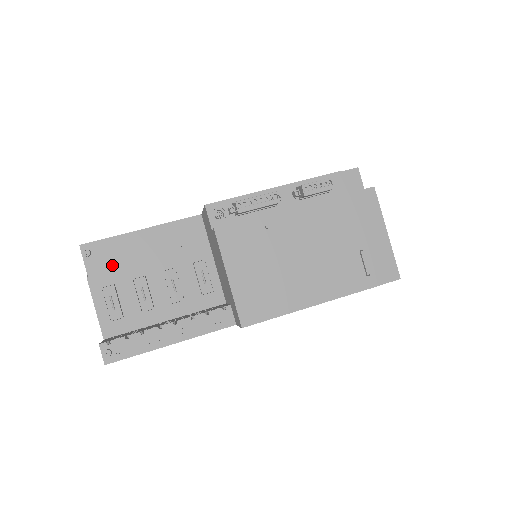
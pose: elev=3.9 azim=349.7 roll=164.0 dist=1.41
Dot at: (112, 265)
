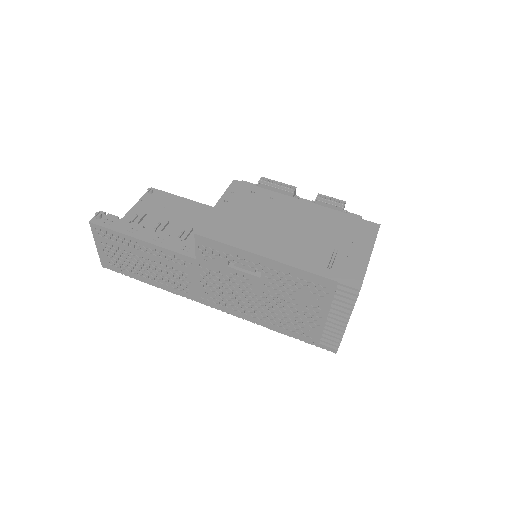
Dot at: (157, 205)
